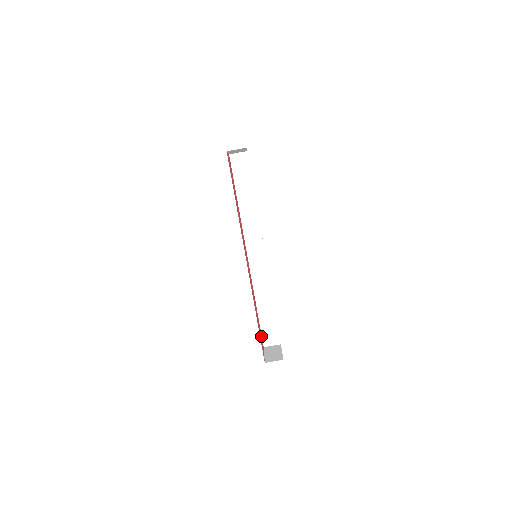
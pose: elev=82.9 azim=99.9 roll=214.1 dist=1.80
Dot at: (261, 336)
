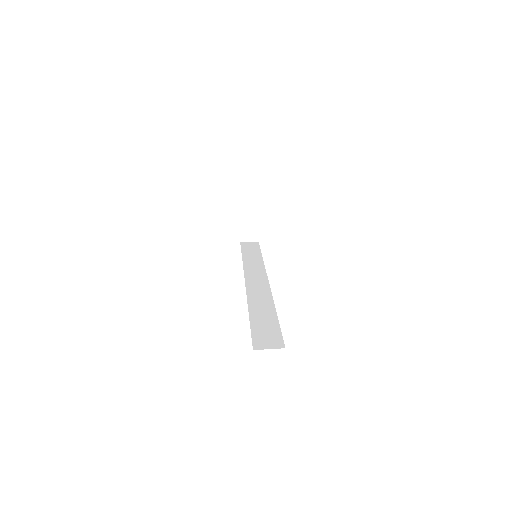
Dot at: occluded
